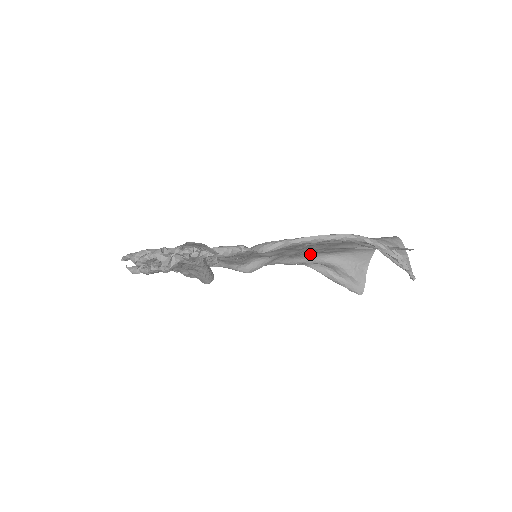
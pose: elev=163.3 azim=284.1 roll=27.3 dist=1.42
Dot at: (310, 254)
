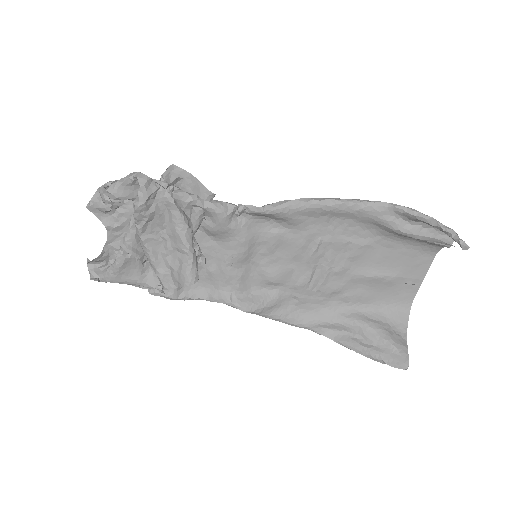
Dot at: (326, 304)
